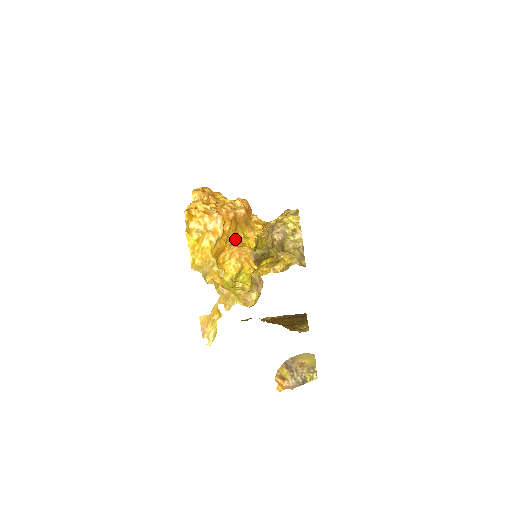
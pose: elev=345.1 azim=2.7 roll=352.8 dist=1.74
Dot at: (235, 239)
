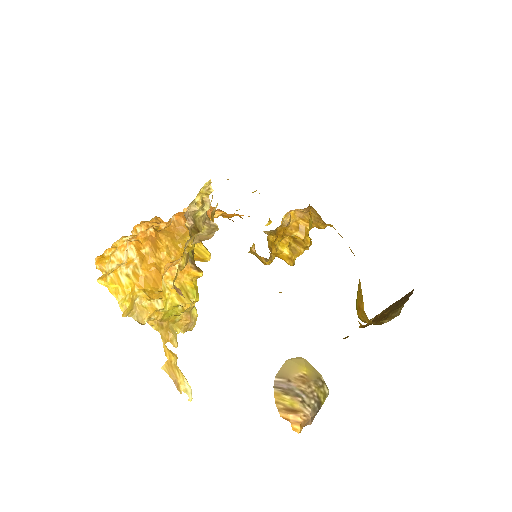
Dot at: (177, 254)
